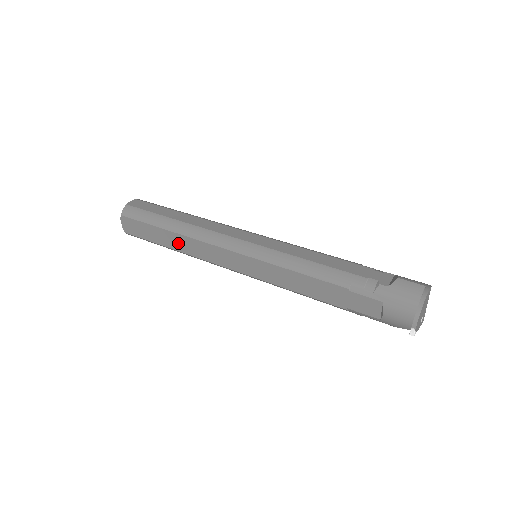
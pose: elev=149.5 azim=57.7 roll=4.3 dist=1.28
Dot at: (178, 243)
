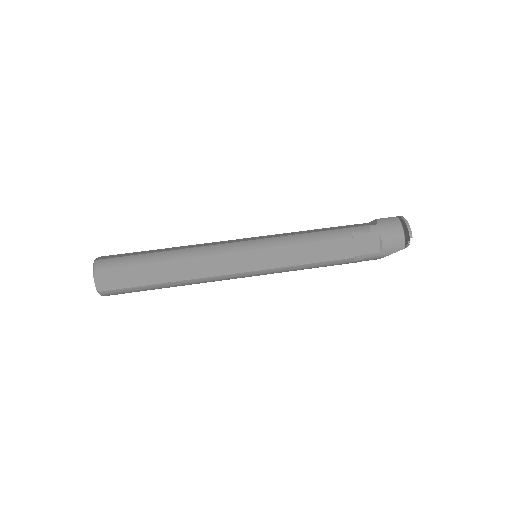
Dot at: (177, 271)
